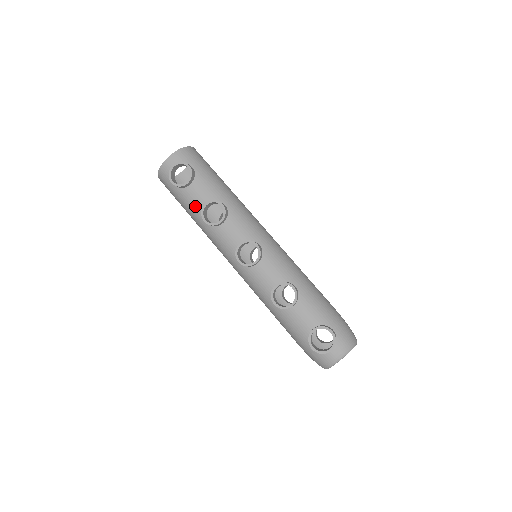
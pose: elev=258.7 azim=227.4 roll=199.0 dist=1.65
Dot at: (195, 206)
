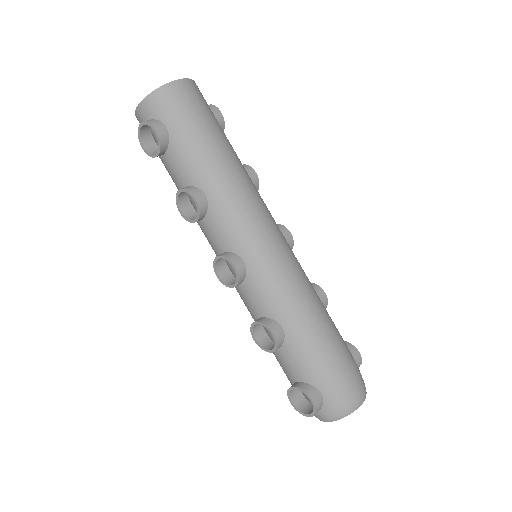
Dot at: (175, 183)
